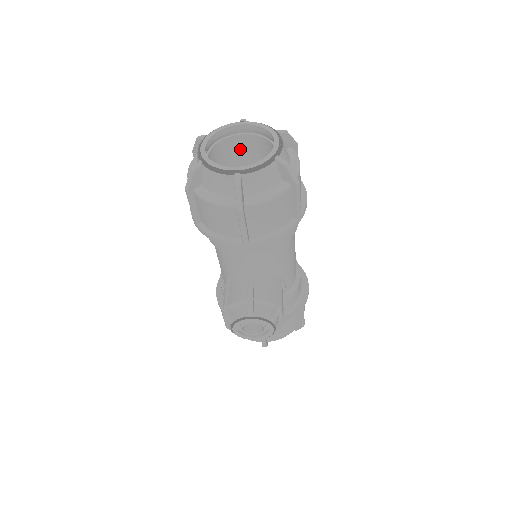
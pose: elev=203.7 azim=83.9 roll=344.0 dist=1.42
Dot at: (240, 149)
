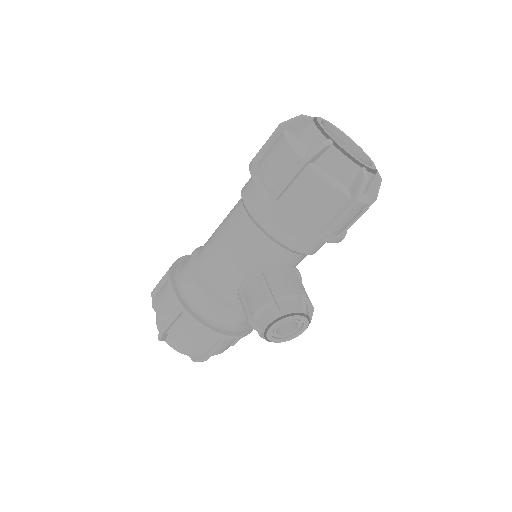
Dot at: occluded
